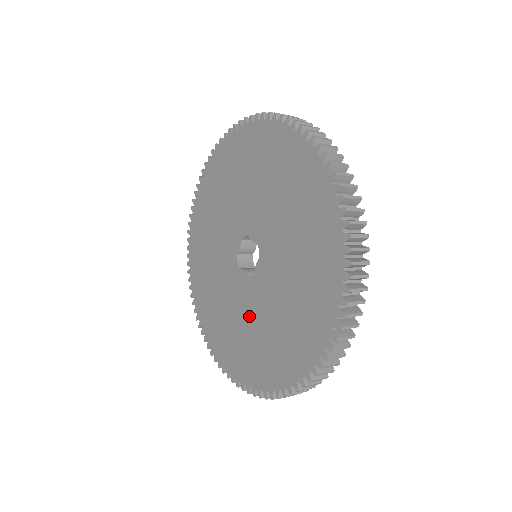
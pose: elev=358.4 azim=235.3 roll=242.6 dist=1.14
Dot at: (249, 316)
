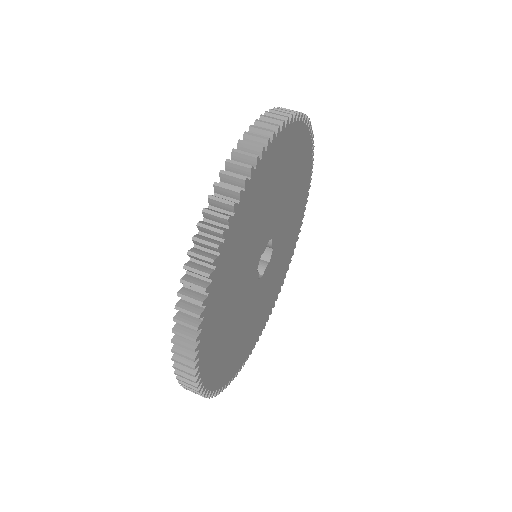
Dot at: occluded
